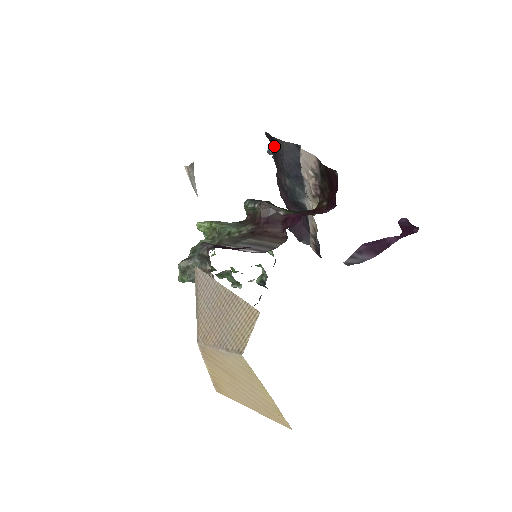
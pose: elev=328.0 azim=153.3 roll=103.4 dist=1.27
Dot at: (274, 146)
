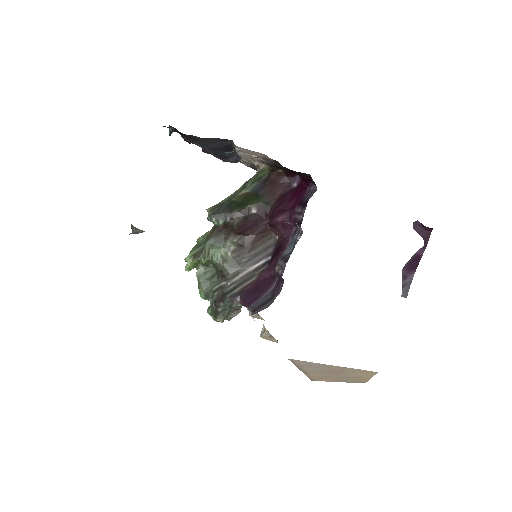
Dot at: occluded
